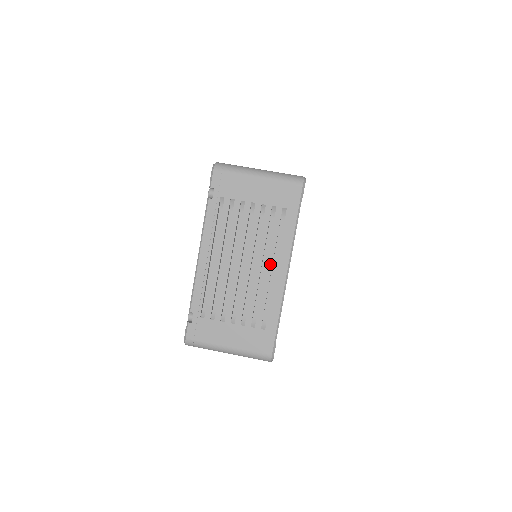
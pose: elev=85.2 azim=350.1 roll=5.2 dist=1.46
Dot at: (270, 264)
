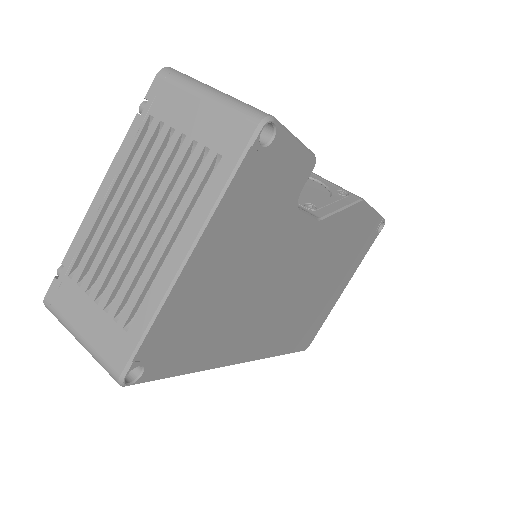
Dot at: (169, 235)
